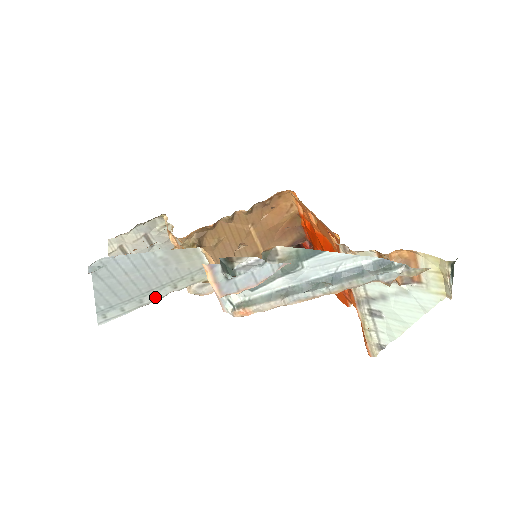
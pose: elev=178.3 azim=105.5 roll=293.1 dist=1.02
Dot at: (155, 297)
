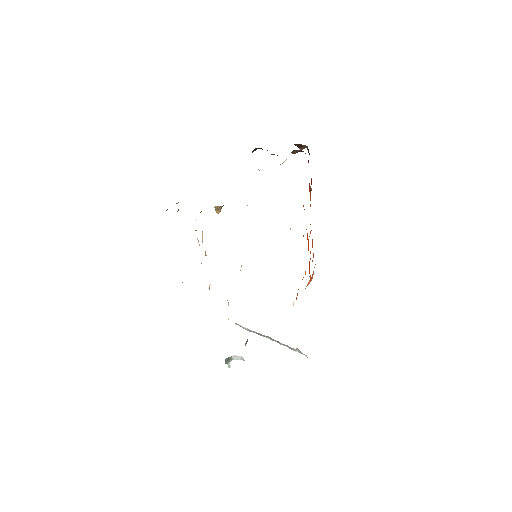
Dot at: occluded
